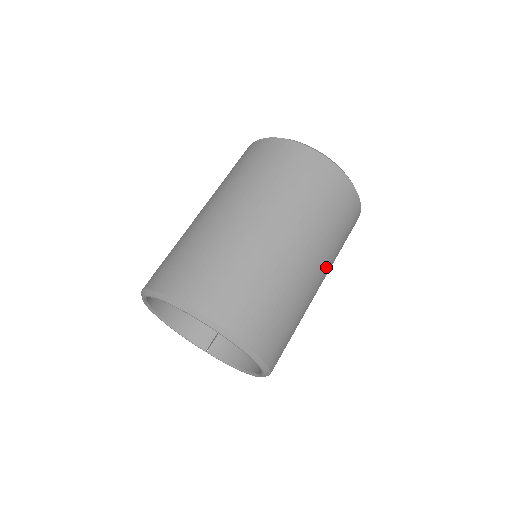
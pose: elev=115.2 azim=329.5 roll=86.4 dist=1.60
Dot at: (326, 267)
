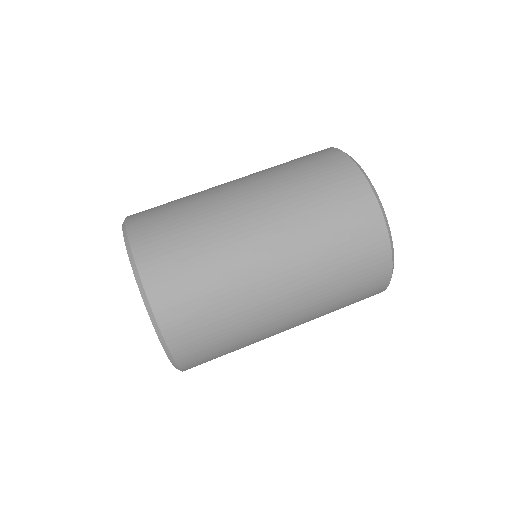
Dot at: occluded
